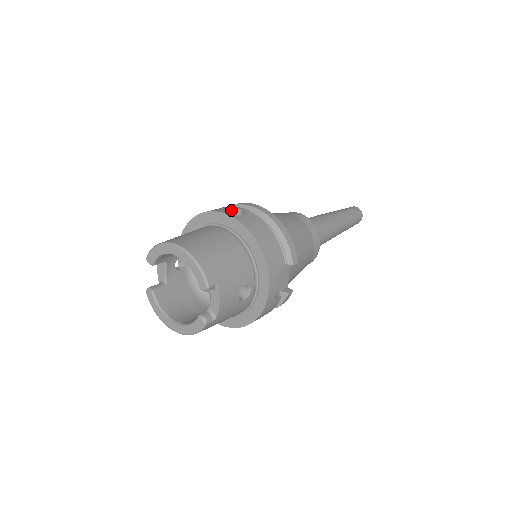
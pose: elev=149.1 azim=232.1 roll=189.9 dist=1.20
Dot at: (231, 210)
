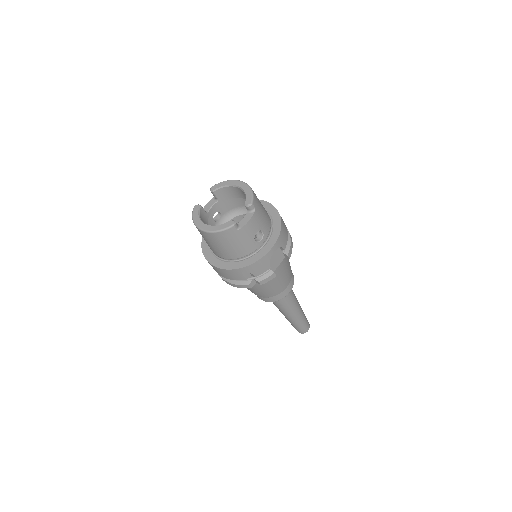
Dot at: occluded
